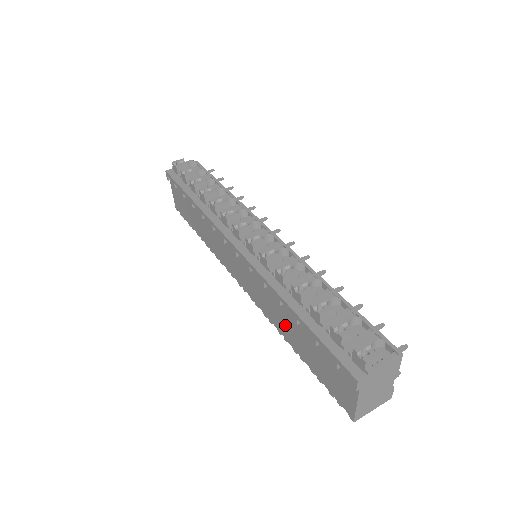
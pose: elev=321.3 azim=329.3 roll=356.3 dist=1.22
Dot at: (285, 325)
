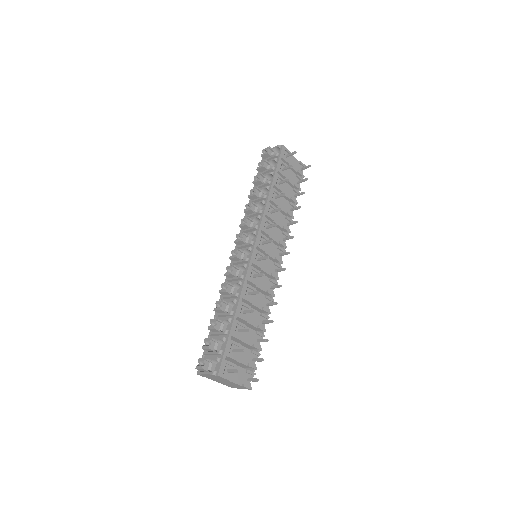
Dot at: occluded
